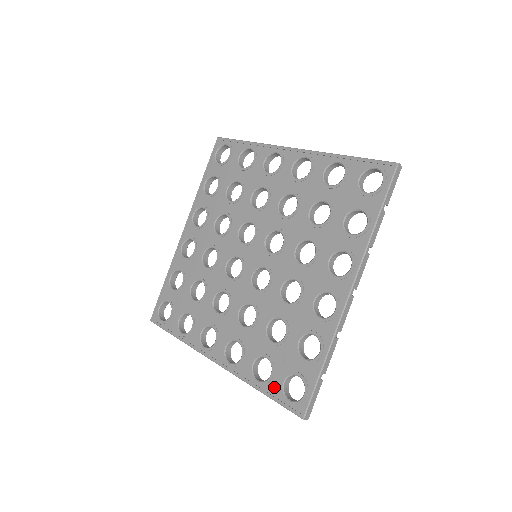
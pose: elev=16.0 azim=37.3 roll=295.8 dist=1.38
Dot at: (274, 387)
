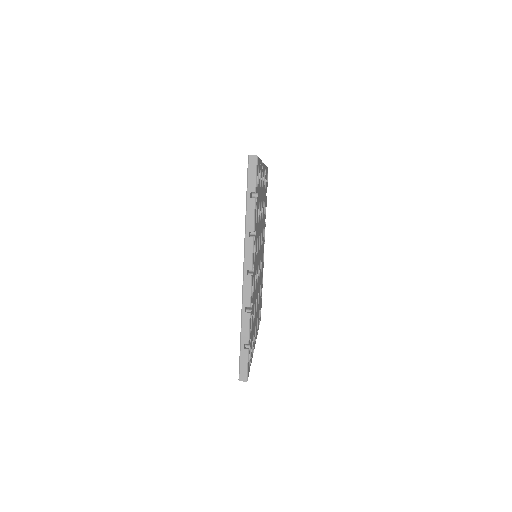
Dot at: occluded
